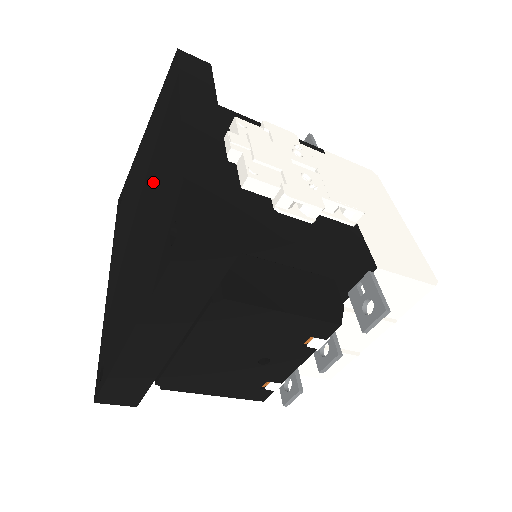
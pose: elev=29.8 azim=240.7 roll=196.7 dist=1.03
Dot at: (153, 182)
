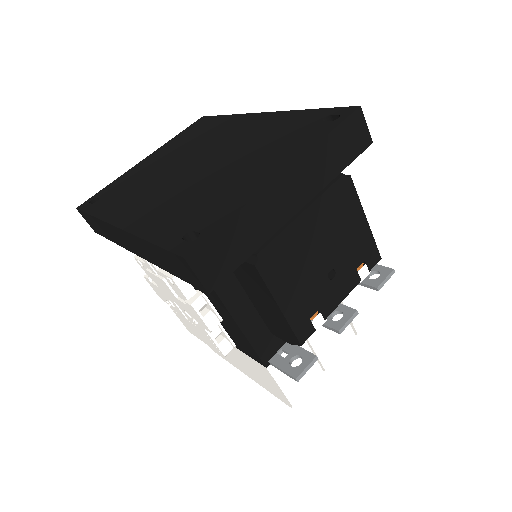
Dot at: (228, 143)
